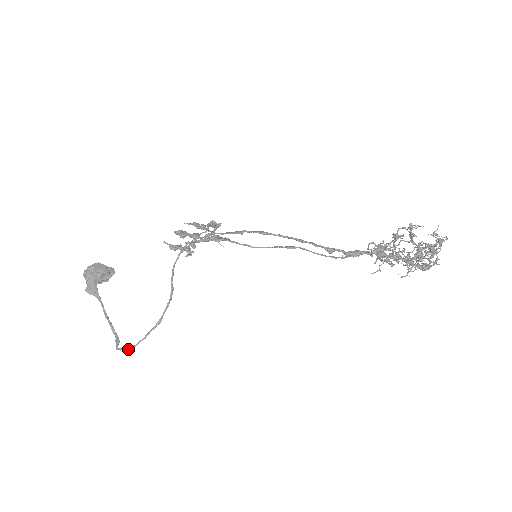
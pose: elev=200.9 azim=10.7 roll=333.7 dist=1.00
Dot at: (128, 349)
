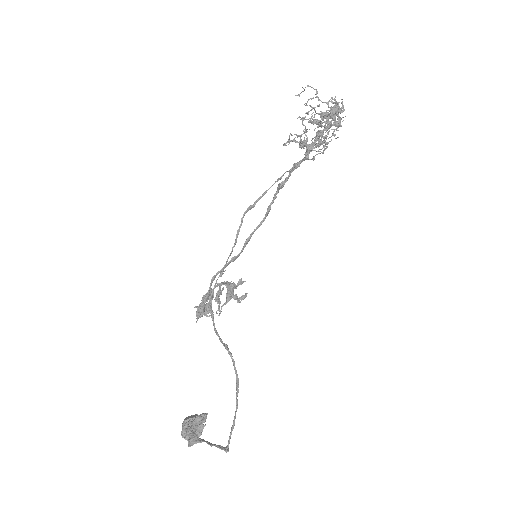
Dot at: (230, 435)
